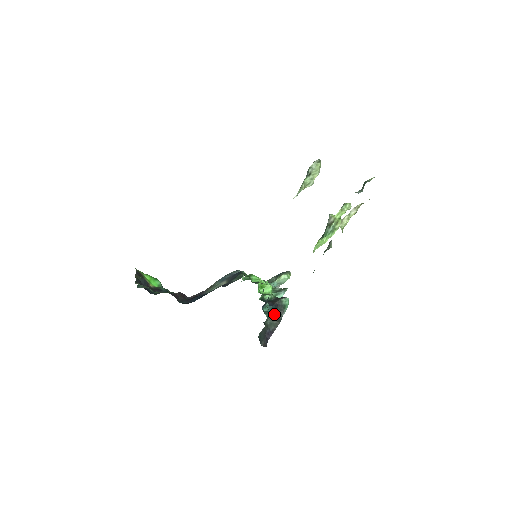
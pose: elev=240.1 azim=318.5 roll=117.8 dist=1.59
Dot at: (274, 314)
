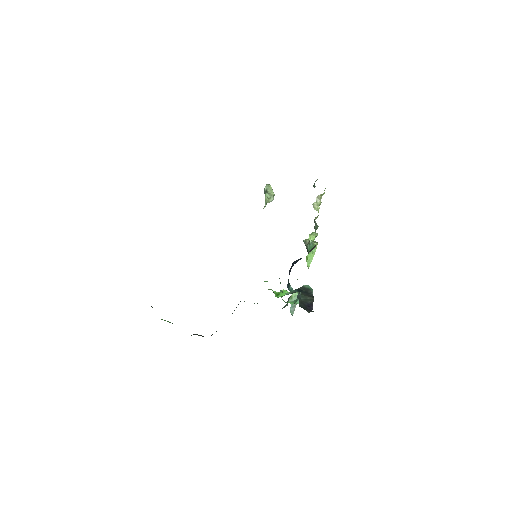
Dot at: (303, 293)
